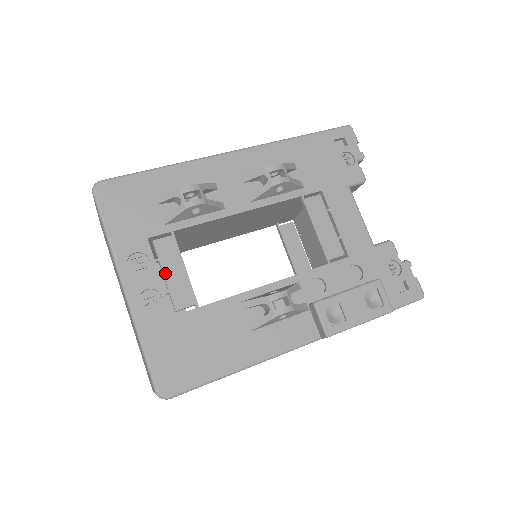
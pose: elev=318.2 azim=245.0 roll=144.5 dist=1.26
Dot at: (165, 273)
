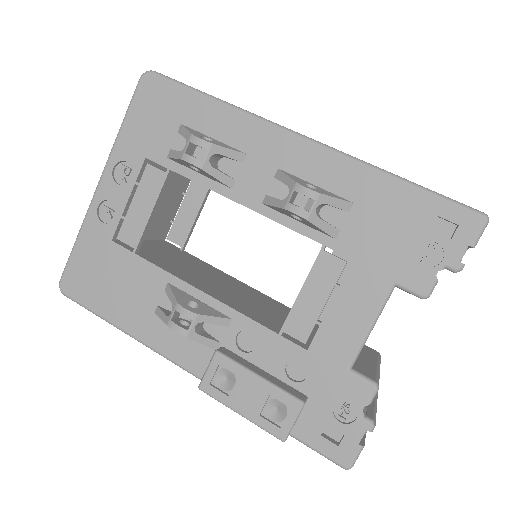
Dot at: (134, 200)
